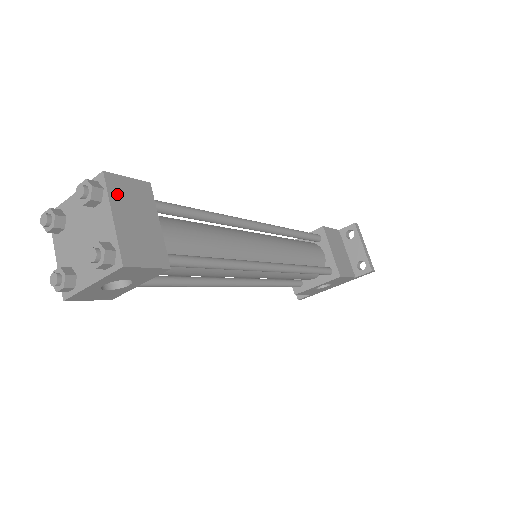
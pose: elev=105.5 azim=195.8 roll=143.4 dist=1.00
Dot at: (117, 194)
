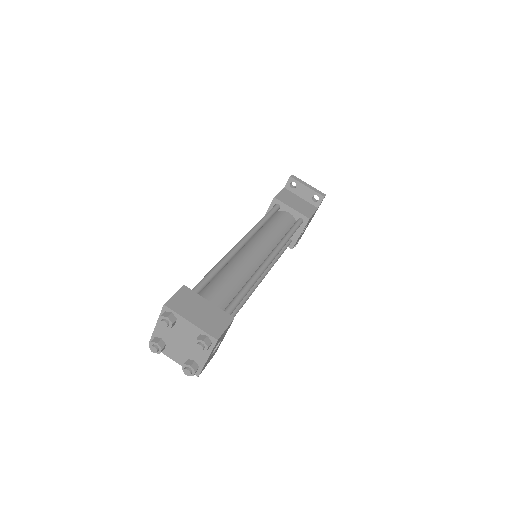
Dot at: (180, 309)
